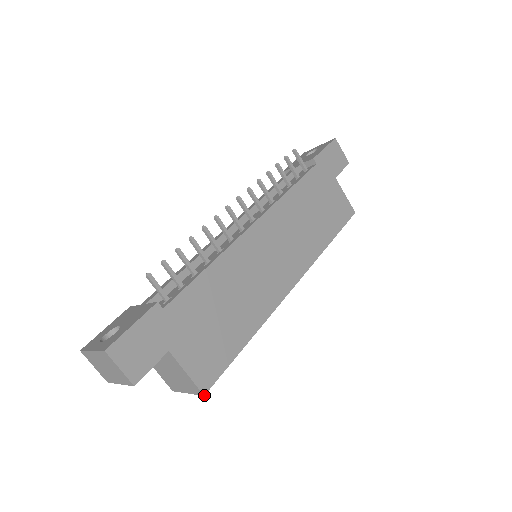
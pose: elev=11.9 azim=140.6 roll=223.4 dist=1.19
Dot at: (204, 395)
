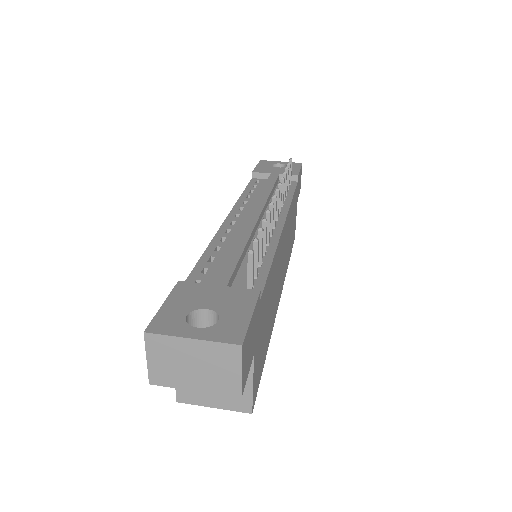
Dot at: occluded
